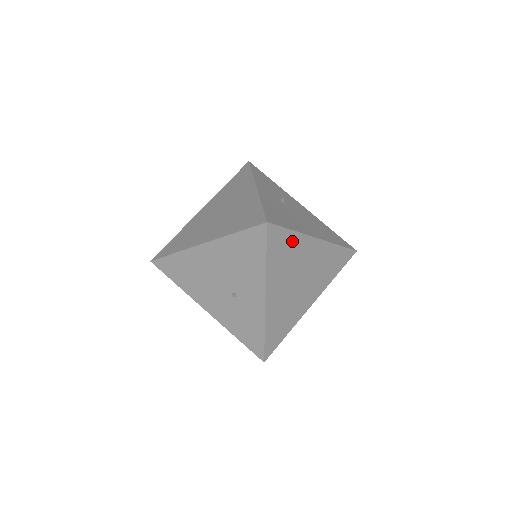
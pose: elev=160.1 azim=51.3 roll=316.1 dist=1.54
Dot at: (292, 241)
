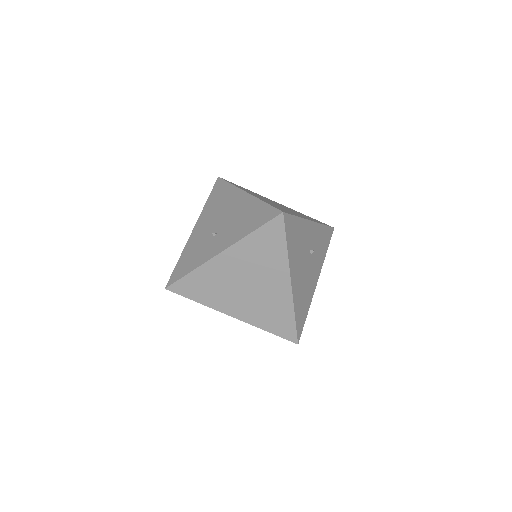
Dot at: (278, 252)
